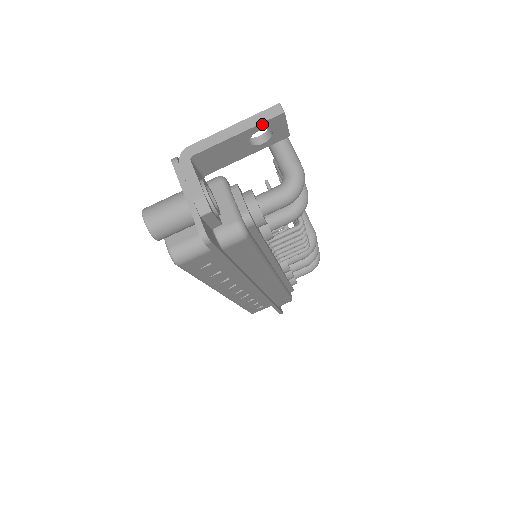
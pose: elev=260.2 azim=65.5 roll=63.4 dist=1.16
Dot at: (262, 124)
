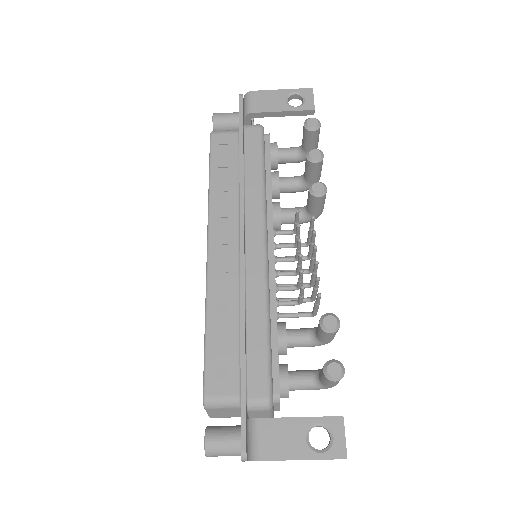
Dot at: (325, 457)
